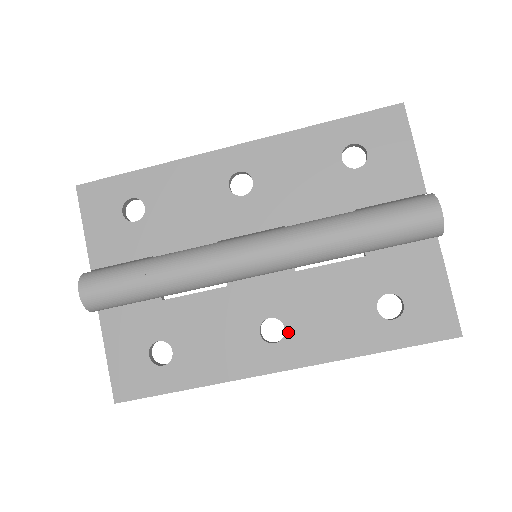
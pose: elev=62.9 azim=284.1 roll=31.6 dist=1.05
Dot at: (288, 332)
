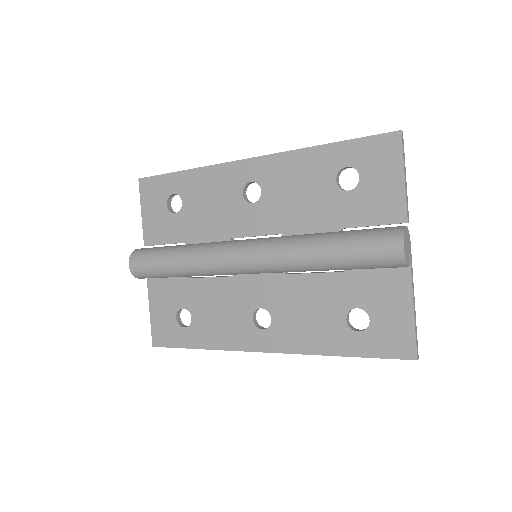
Dot at: (273, 323)
